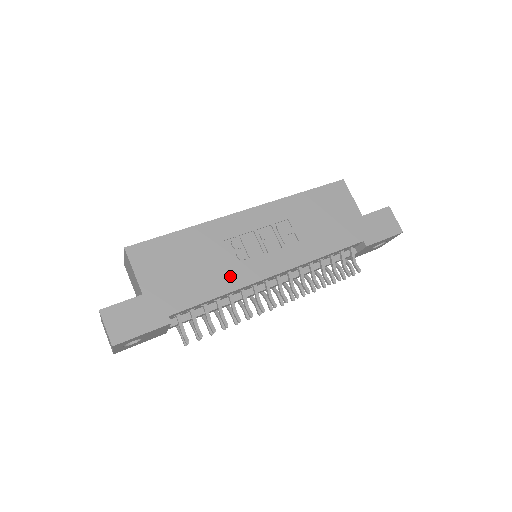
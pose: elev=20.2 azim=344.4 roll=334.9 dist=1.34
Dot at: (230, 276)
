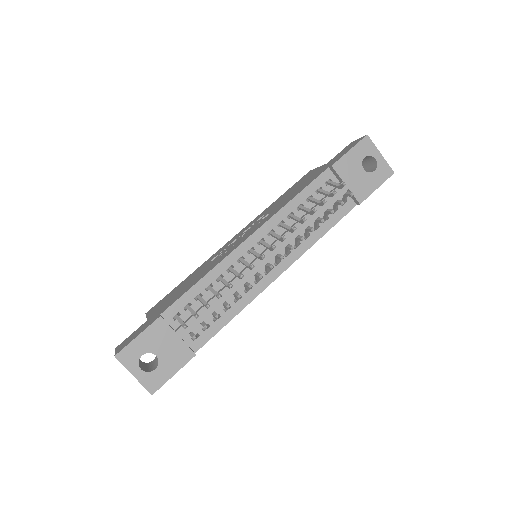
Dot at: (212, 266)
